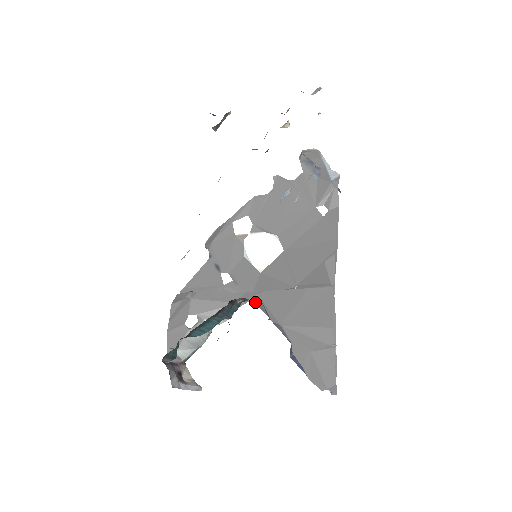
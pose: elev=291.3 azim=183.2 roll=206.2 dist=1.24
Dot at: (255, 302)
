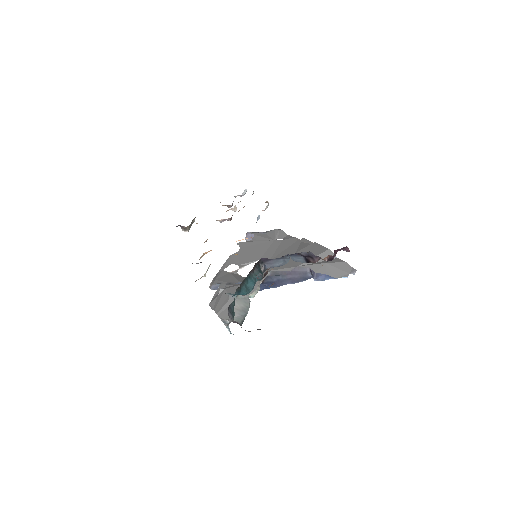
Dot at: (271, 275)
